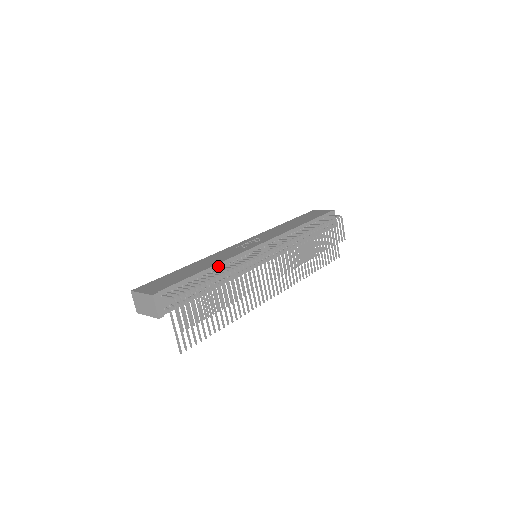
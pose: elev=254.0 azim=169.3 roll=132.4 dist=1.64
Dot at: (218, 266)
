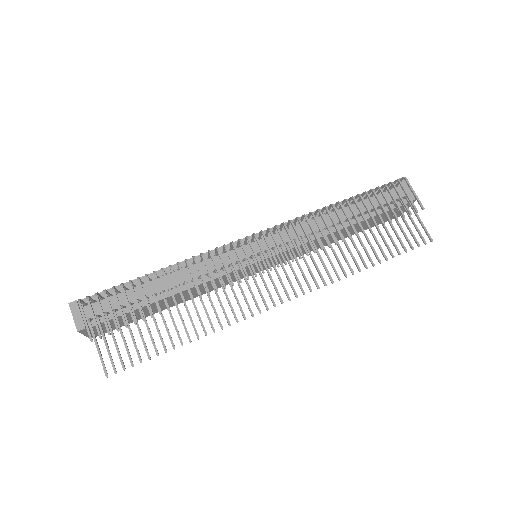
Dot at: (174, 268)
